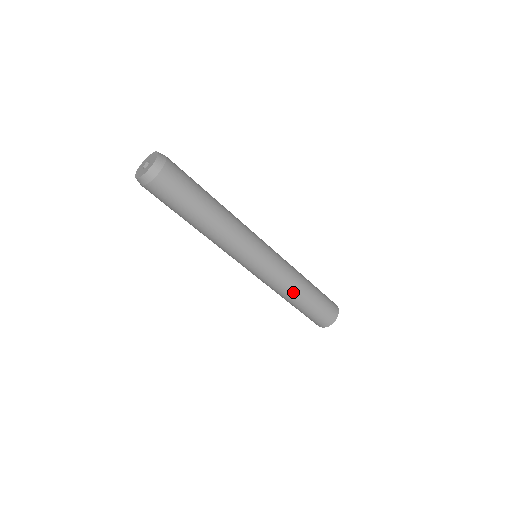
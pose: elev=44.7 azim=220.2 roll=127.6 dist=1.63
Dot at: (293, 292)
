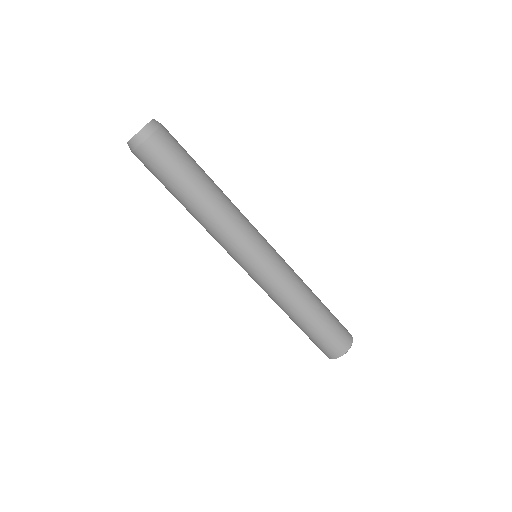
Dot at: (298, 302)
